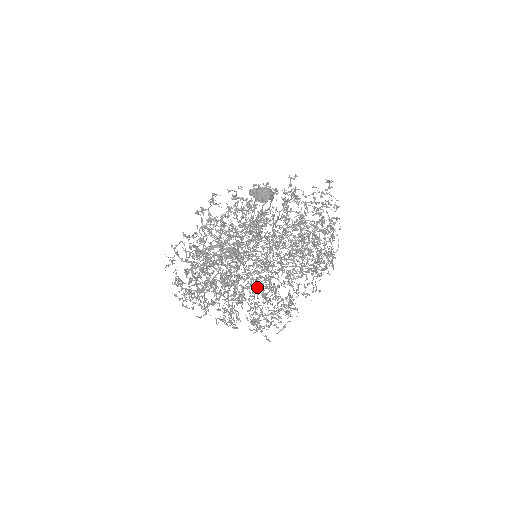
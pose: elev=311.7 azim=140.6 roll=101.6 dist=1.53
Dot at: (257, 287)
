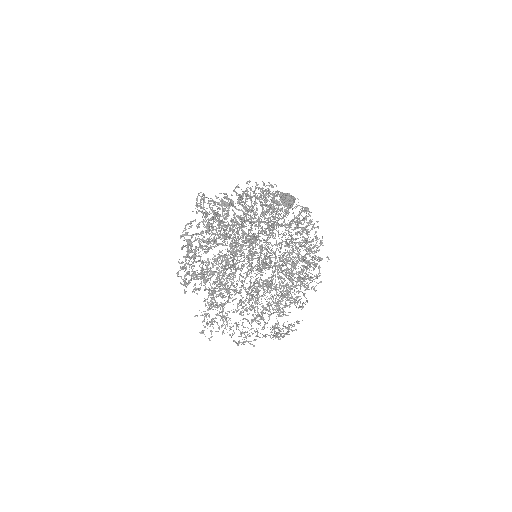
Dot at: (282, 240)
